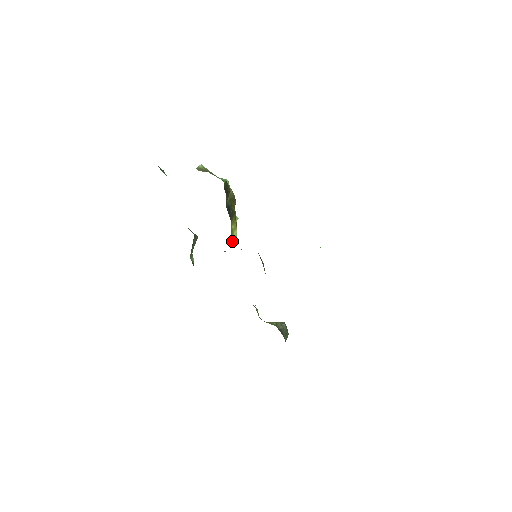
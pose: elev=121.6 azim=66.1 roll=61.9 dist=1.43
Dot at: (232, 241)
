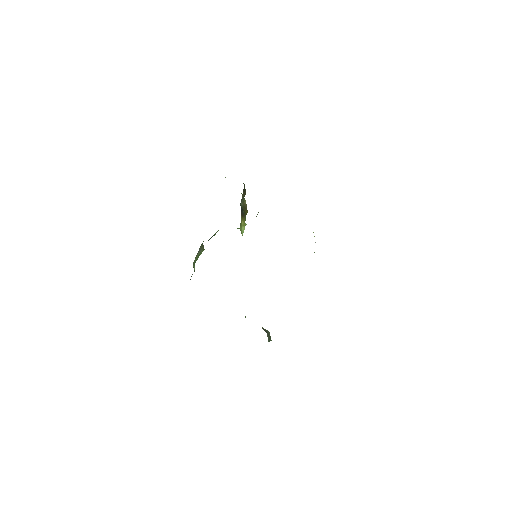
Dot at: (240, 229)
